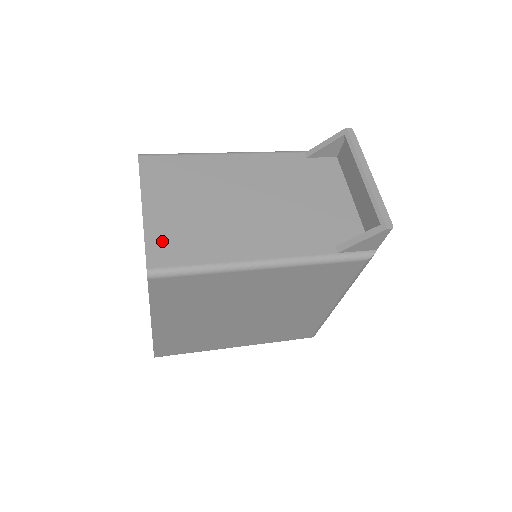
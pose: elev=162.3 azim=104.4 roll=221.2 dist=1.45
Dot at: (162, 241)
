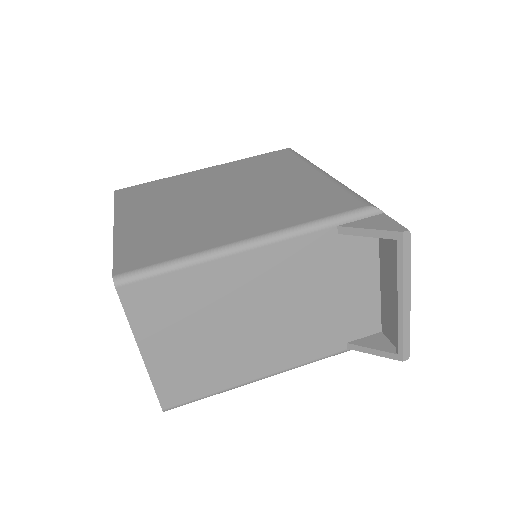
Dot at: (171, 383)
